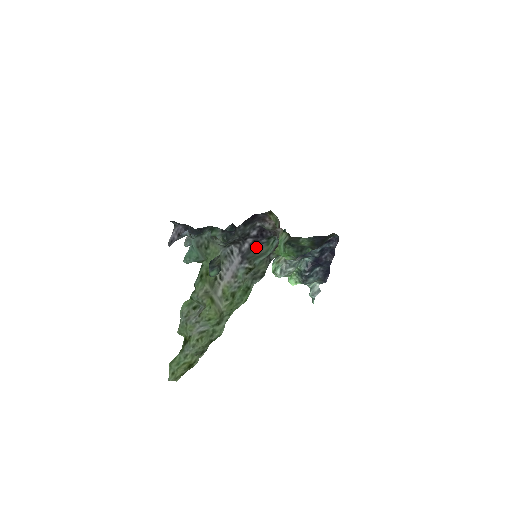
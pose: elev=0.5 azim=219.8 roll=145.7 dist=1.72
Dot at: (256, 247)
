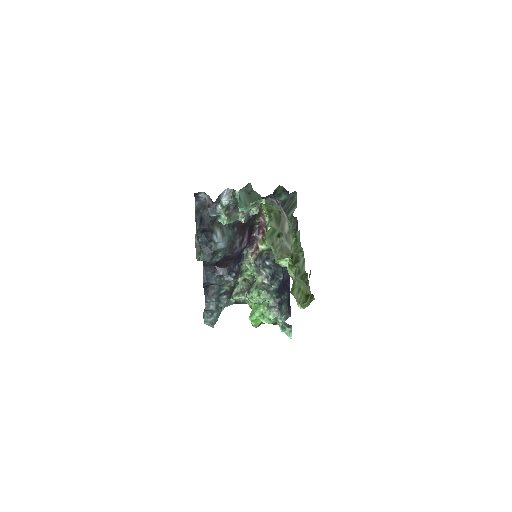
Dot at: (290, 196)
